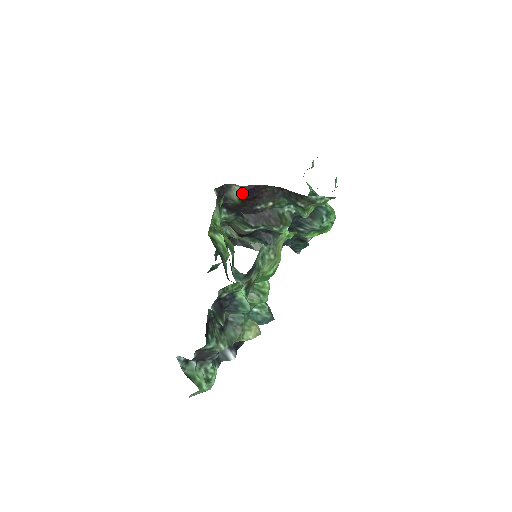
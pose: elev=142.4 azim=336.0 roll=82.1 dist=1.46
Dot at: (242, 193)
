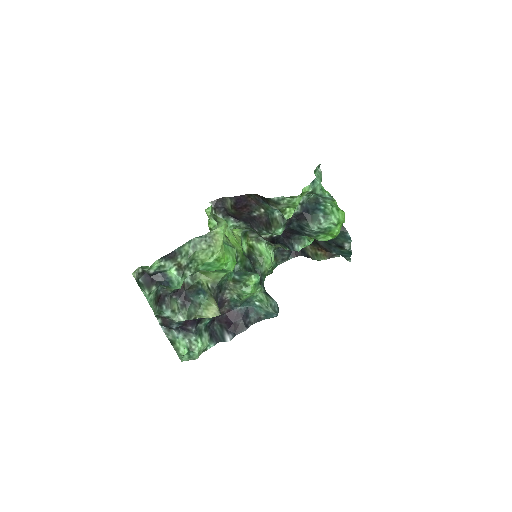
Dot at: (232, 203)
